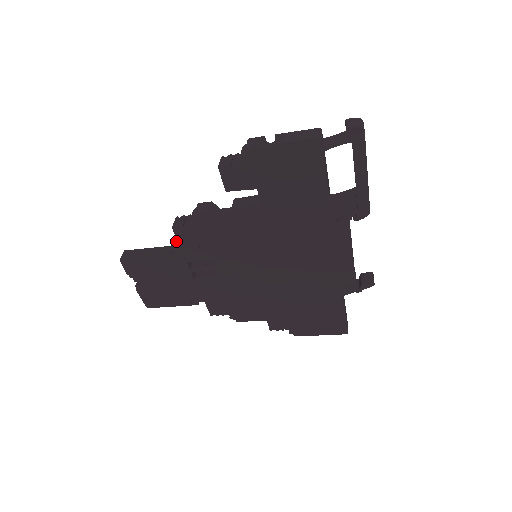
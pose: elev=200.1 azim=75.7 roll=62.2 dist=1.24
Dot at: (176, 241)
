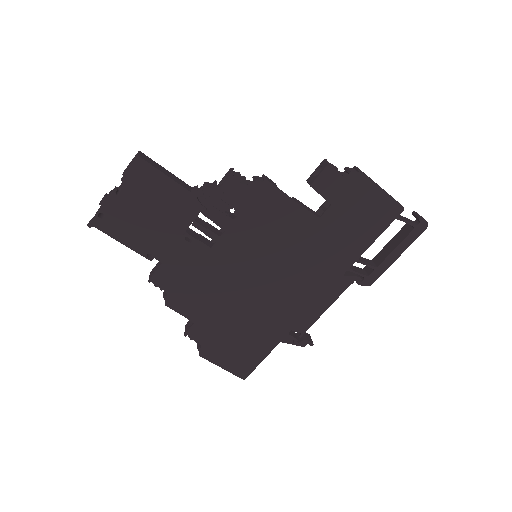
Dot at: (218, 187)
